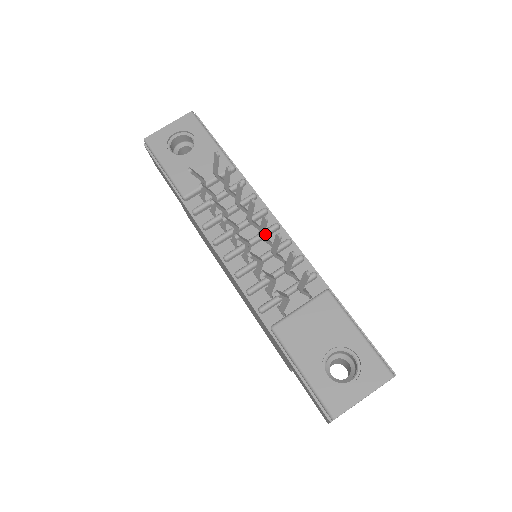
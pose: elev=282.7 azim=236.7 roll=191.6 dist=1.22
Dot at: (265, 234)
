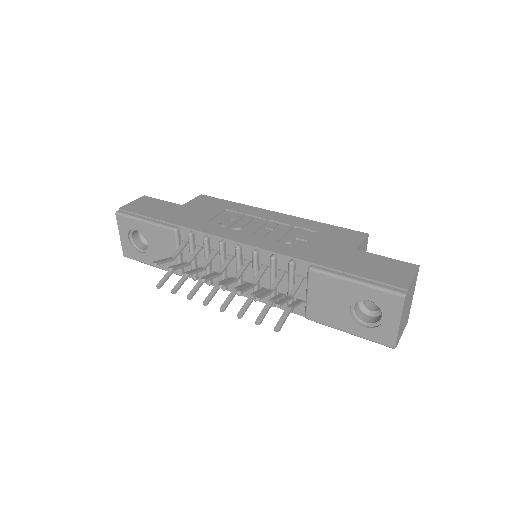
Dot at: (239, 261)
